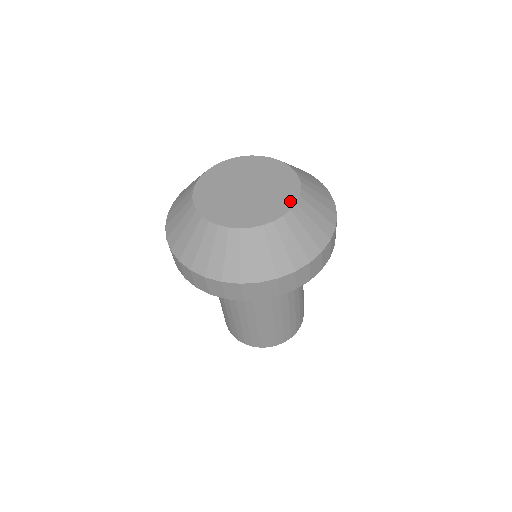
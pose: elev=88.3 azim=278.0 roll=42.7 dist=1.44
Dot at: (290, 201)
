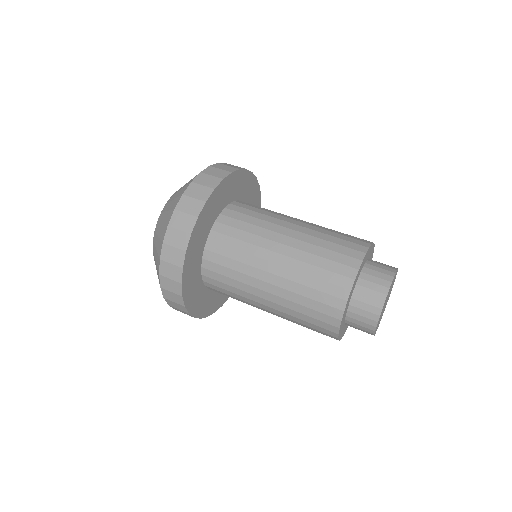
Dot at: occluded
